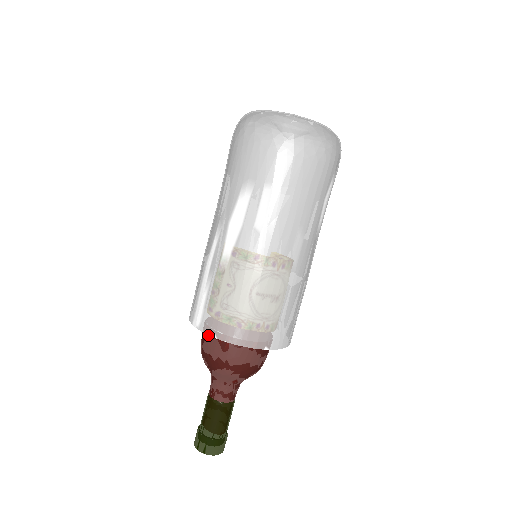
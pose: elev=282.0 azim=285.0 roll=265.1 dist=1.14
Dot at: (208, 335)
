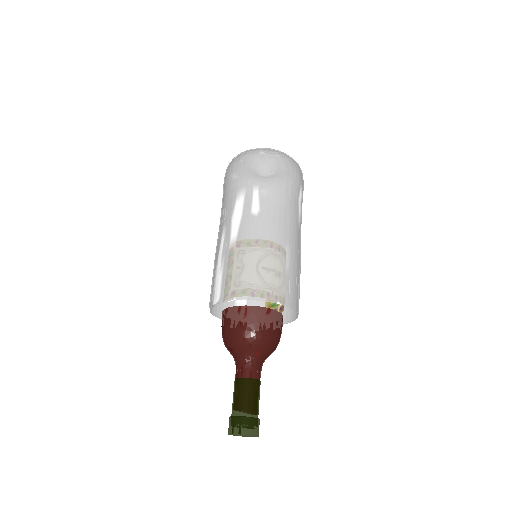
Dot at: (227, 314)
